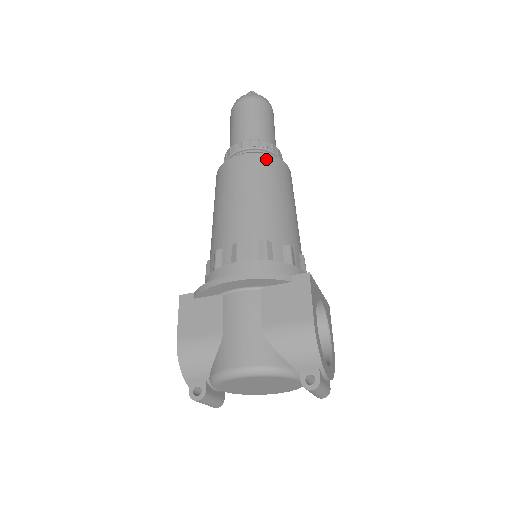
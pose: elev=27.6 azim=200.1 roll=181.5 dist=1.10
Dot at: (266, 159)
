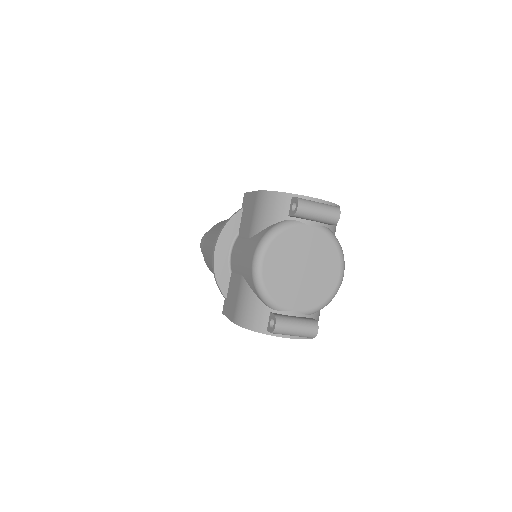
Dot at: occluded
